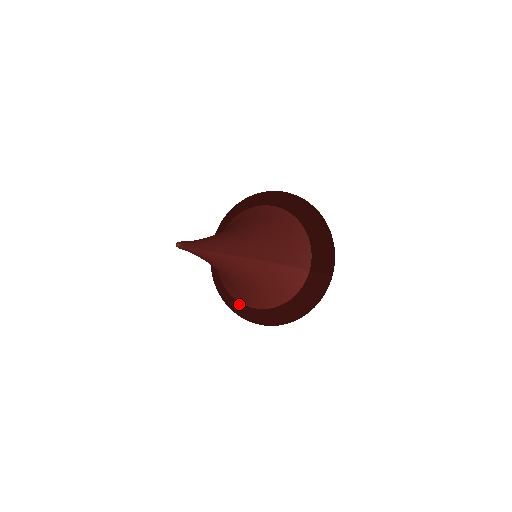
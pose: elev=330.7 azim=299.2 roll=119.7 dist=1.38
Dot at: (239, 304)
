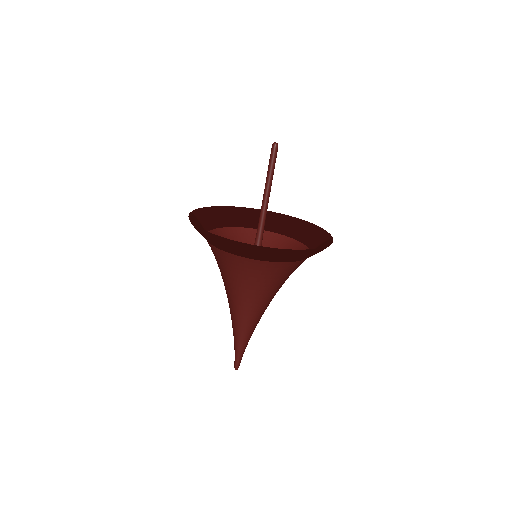
Dot at: (251, 226)
